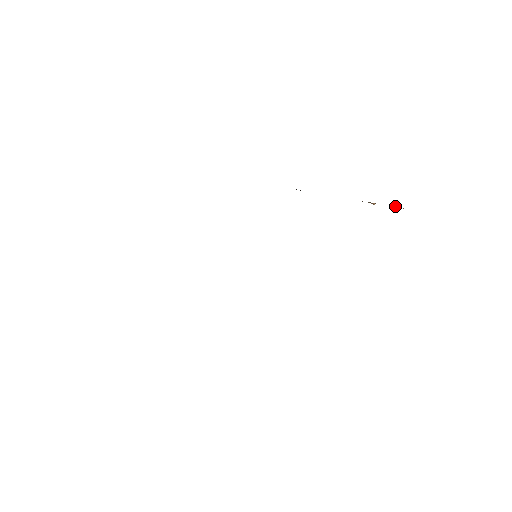
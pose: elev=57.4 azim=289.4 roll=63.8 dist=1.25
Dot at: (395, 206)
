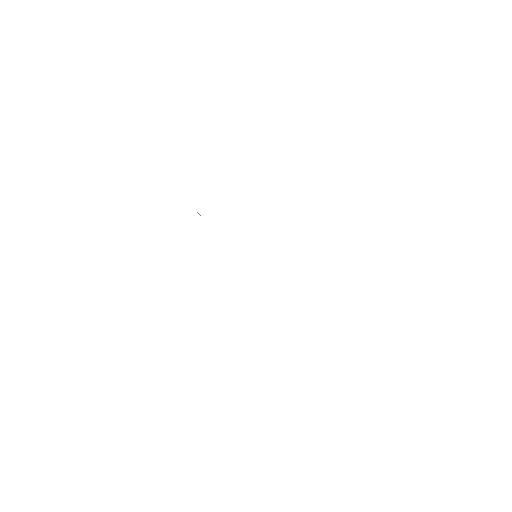
Dot at: occluded
